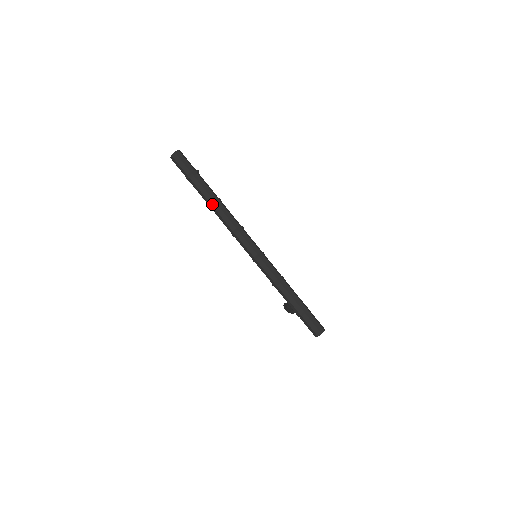
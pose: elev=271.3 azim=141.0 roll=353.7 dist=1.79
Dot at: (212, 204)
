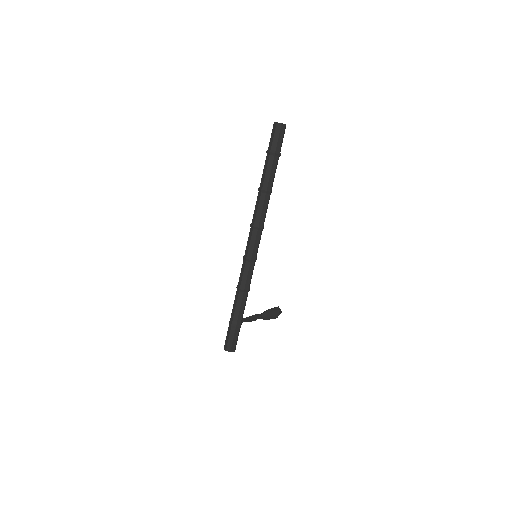
Dot at: (259, 189)
